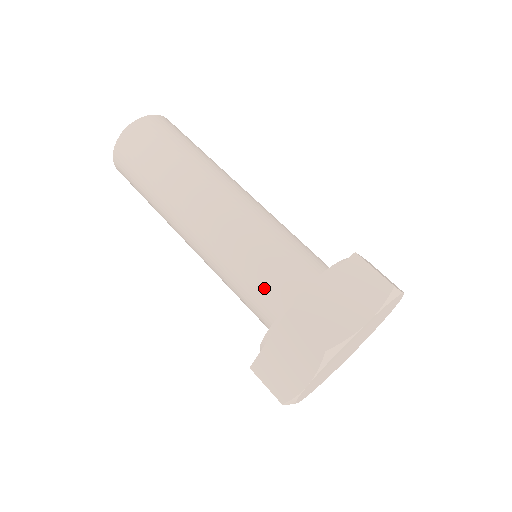
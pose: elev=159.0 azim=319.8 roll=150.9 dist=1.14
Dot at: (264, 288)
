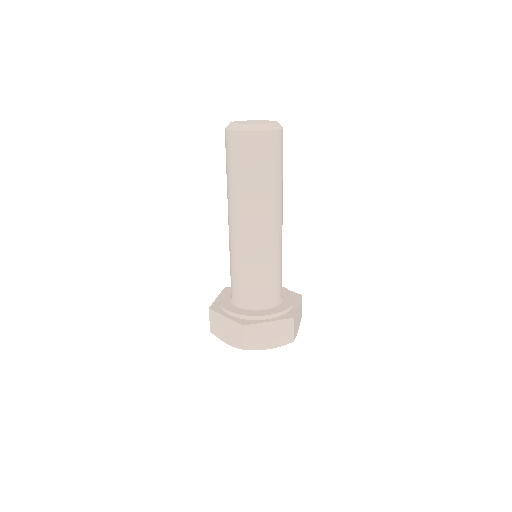
Dot at: (245, 290)
